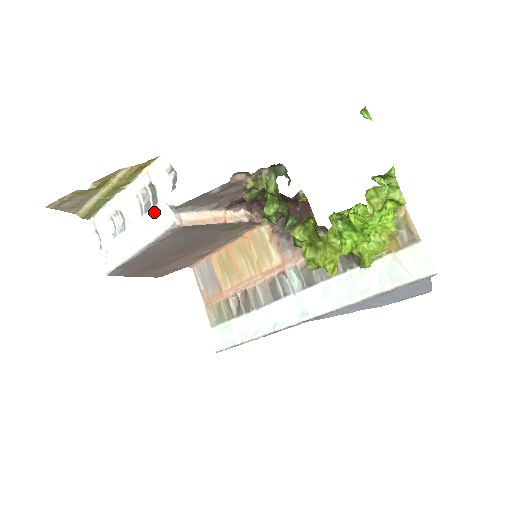
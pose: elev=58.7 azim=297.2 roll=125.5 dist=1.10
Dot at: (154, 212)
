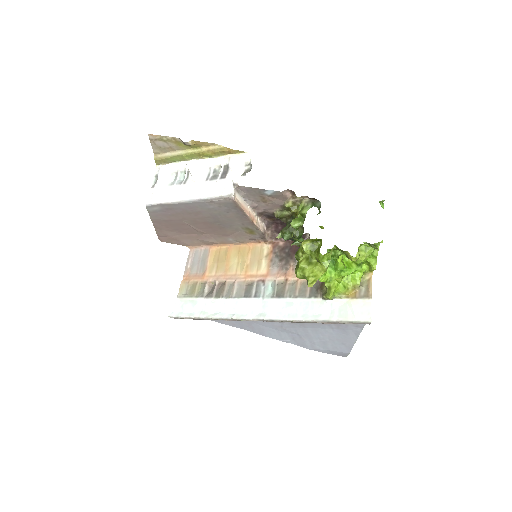
Dot at: (219, 182)
